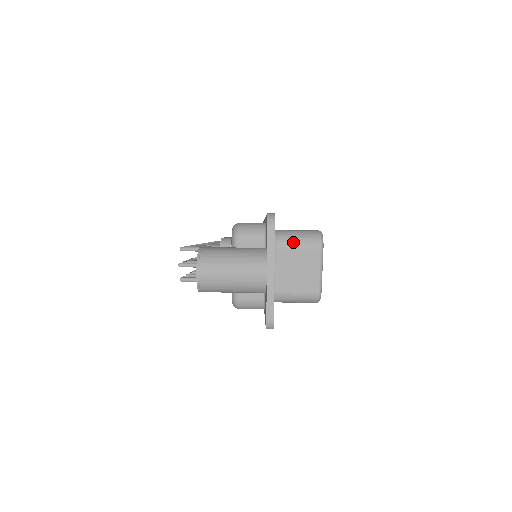
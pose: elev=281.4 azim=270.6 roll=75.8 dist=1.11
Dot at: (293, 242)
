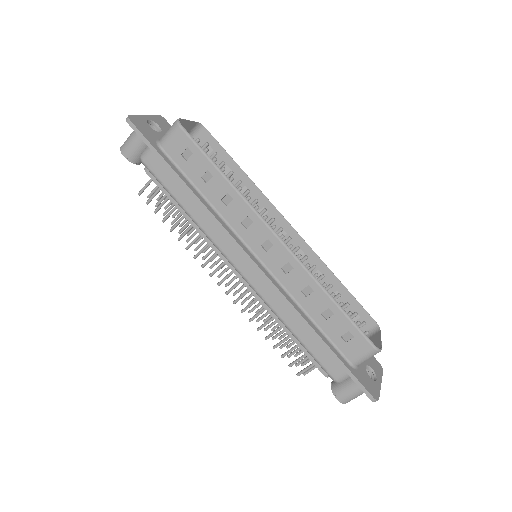
Dot at: occluded
